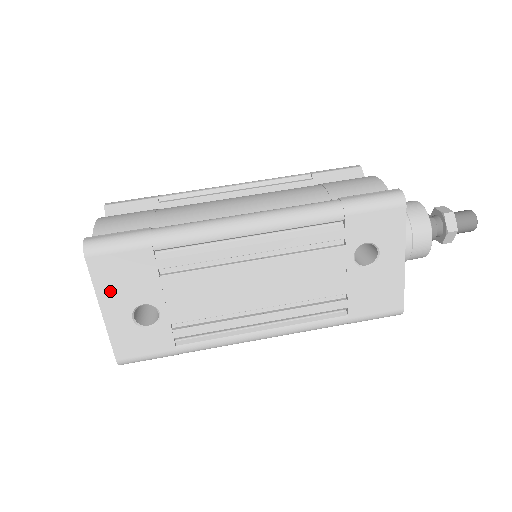
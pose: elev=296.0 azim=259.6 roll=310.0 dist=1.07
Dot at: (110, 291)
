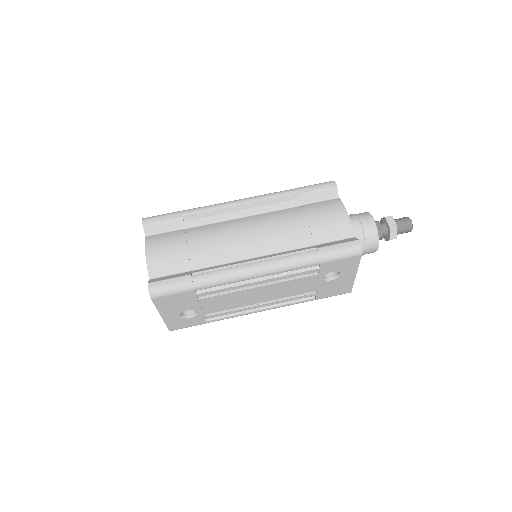
Dot at: (167, 308)
